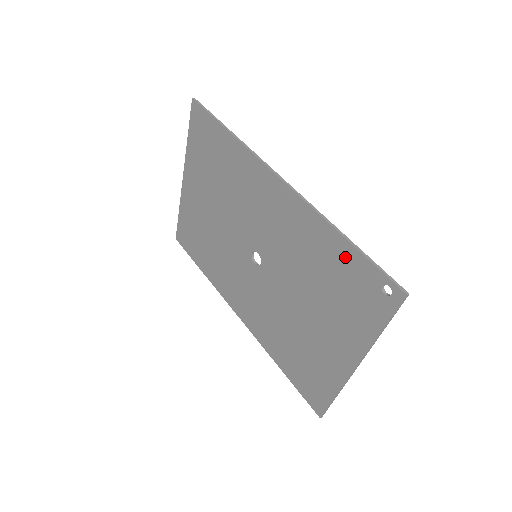
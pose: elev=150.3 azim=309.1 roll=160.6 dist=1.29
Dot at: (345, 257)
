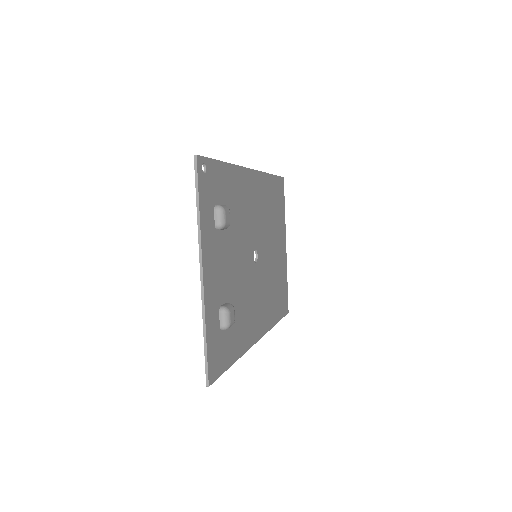
Dot at: (221, 177)
